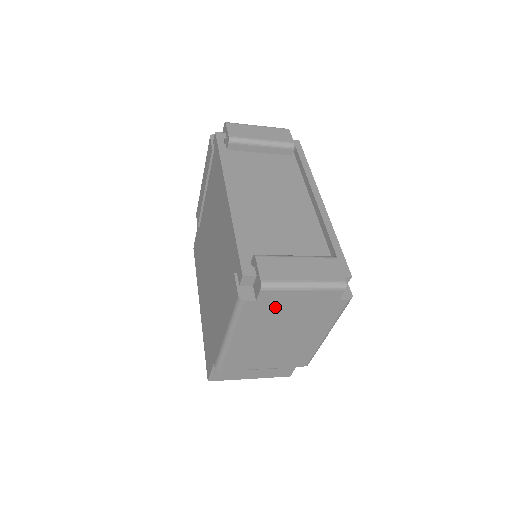
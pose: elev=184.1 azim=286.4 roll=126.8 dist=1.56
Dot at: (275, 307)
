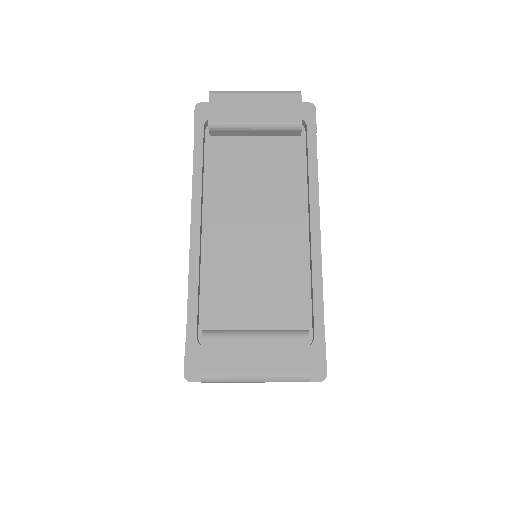
Dot at: occluded
